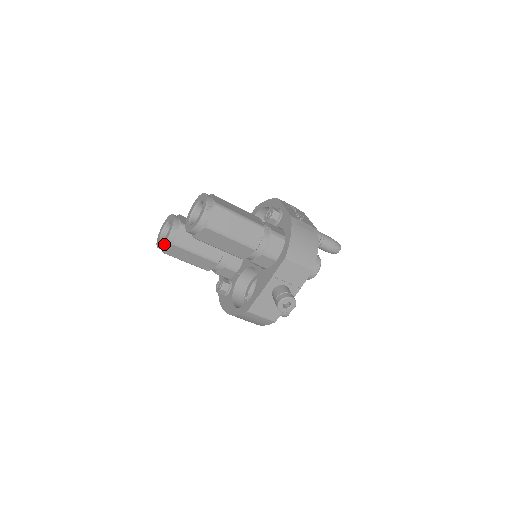
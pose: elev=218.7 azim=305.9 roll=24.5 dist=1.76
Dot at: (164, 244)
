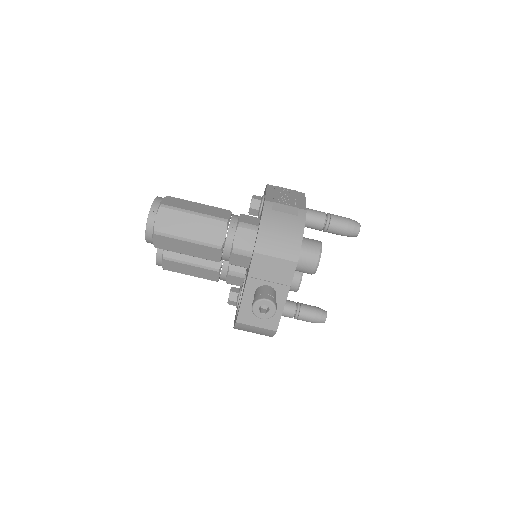
Dot at: (156, 260)
